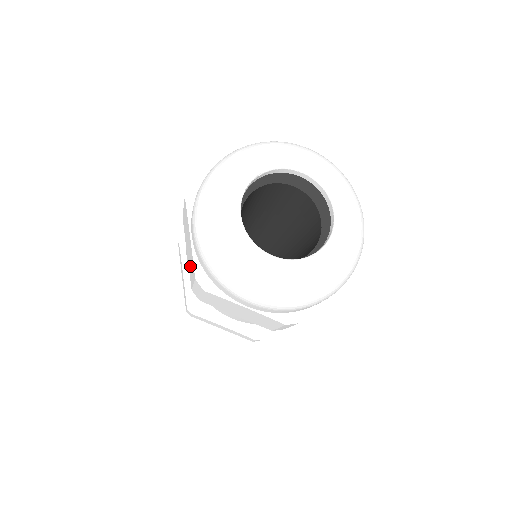
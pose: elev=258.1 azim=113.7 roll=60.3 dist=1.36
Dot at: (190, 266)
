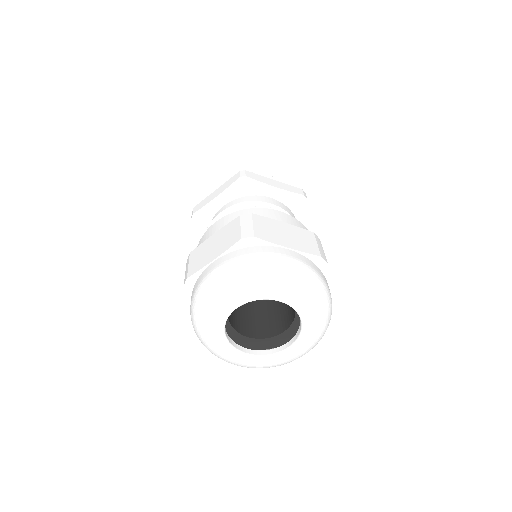
Dot at: occluded
